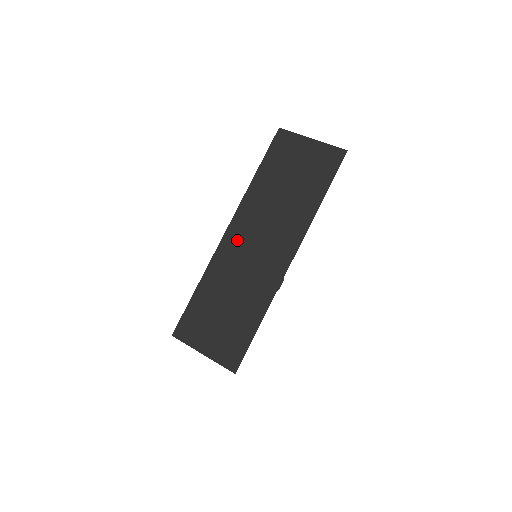
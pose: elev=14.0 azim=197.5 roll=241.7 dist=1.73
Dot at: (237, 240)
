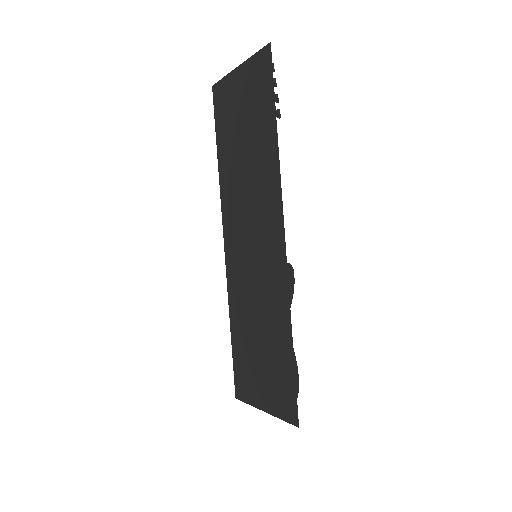
Dot at: (235, 249)
